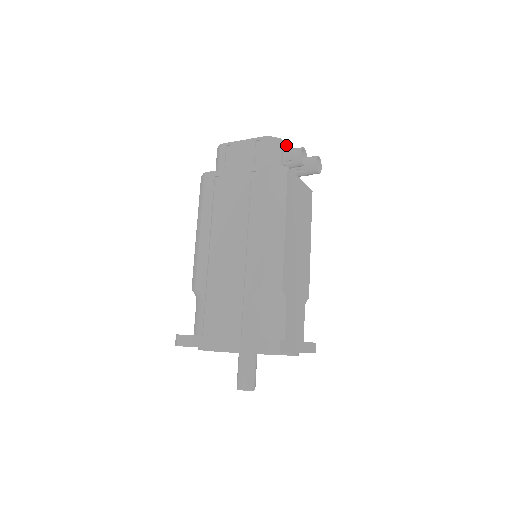
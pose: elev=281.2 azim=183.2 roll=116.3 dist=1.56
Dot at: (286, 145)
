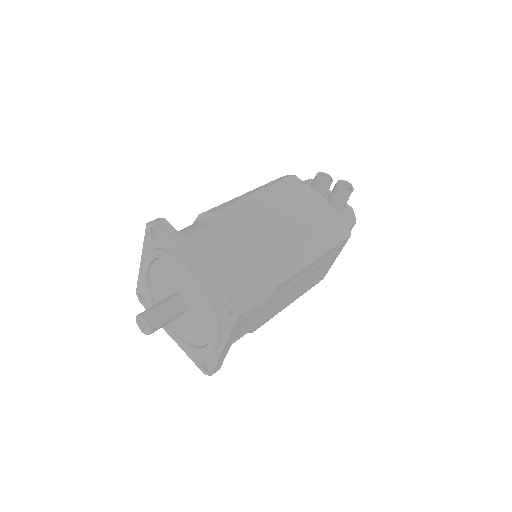
Dot at: occluded
